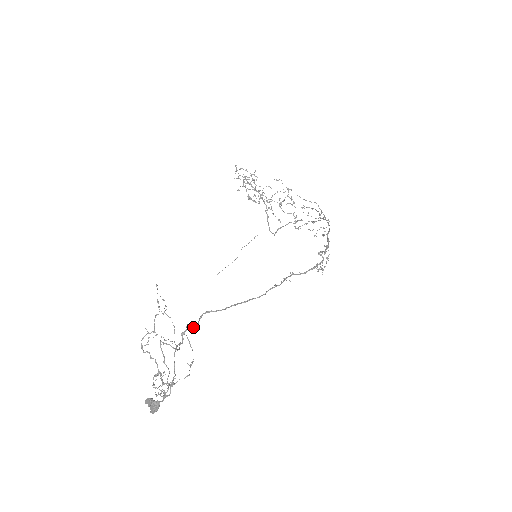
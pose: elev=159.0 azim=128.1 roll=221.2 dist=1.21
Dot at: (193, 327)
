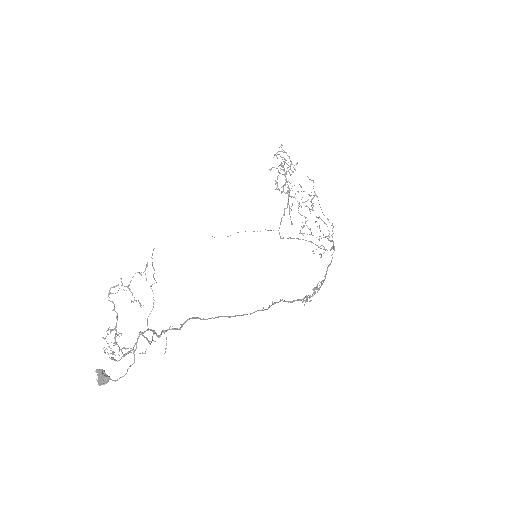
Dot at: (176, 329)
